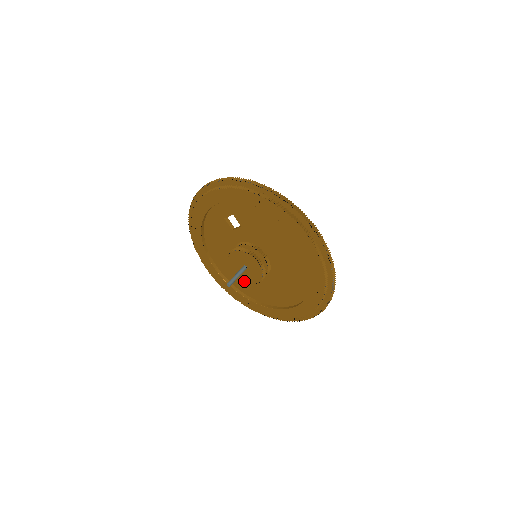
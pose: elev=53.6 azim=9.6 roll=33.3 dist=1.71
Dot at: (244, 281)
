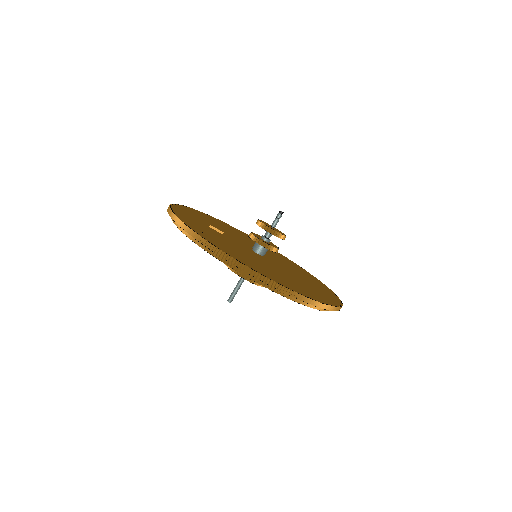
Dot at: occluded
